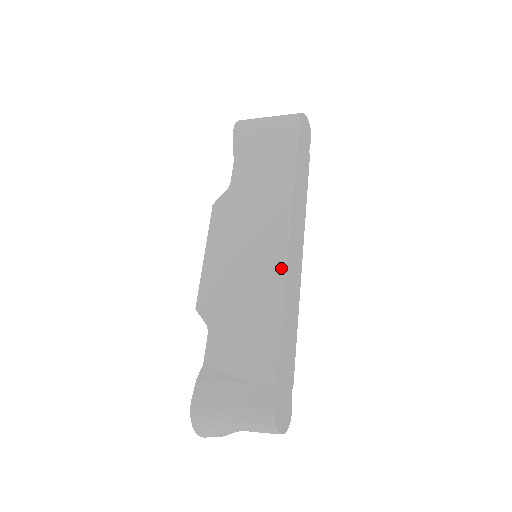
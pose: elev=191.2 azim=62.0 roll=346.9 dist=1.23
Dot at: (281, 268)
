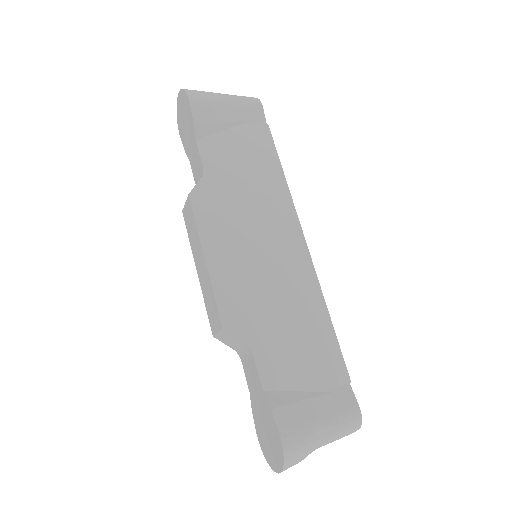
Dot at: (308, 267)
